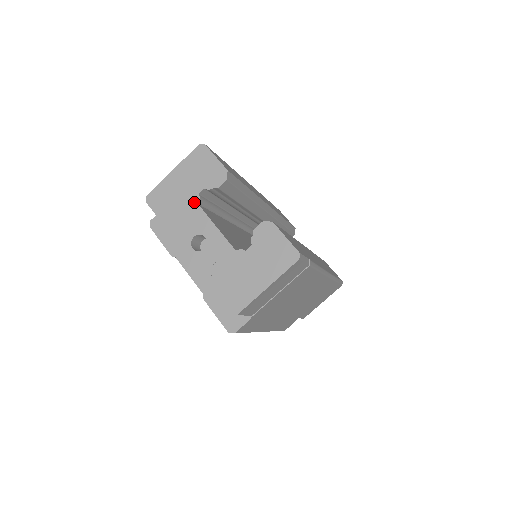
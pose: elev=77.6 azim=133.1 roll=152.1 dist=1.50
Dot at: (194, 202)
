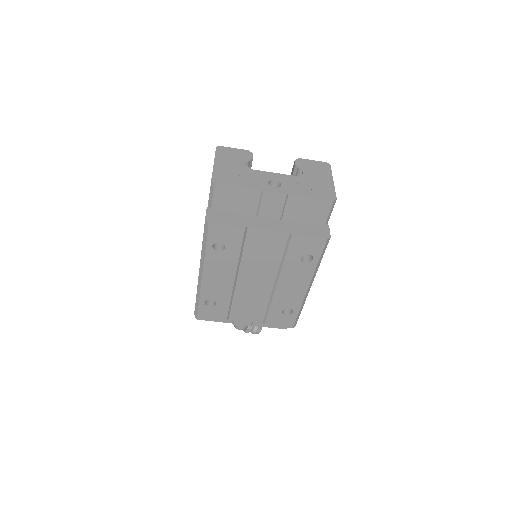
Dot at: (247, 169)
